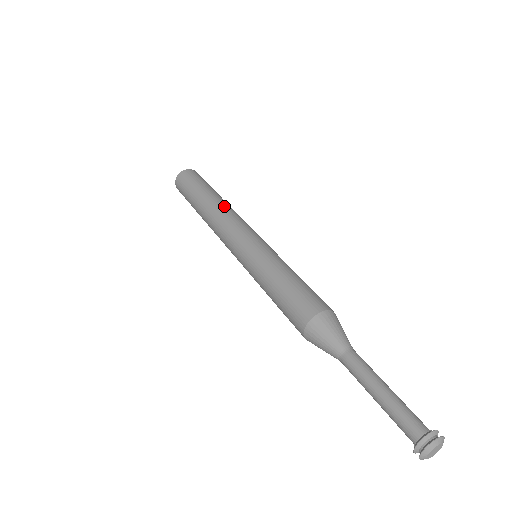
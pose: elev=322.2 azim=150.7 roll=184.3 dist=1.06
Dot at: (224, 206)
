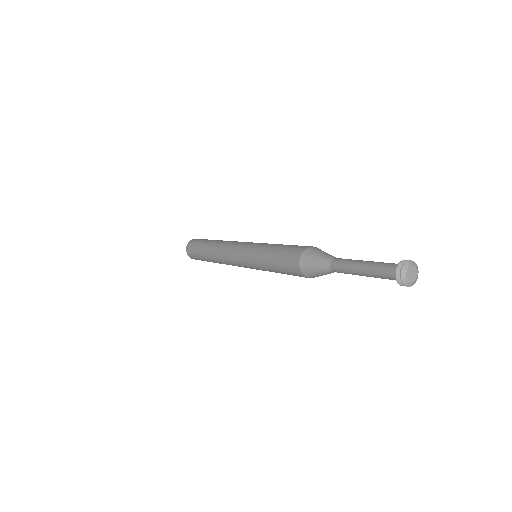
Dot at: occluded
